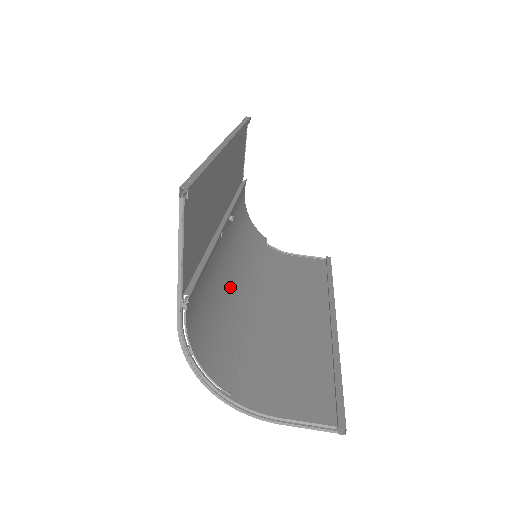
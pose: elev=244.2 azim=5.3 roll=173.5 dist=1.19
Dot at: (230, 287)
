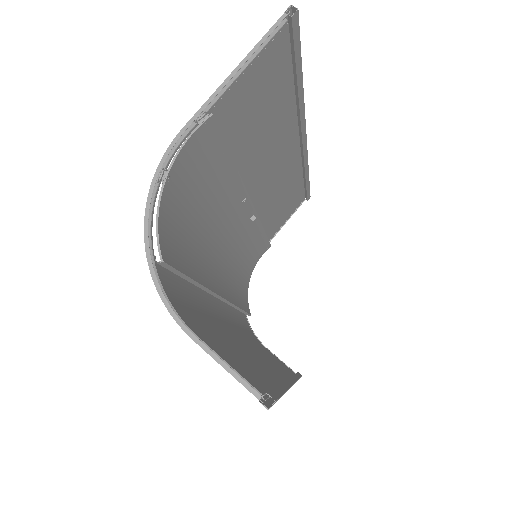
Dot at: (213, 256)
